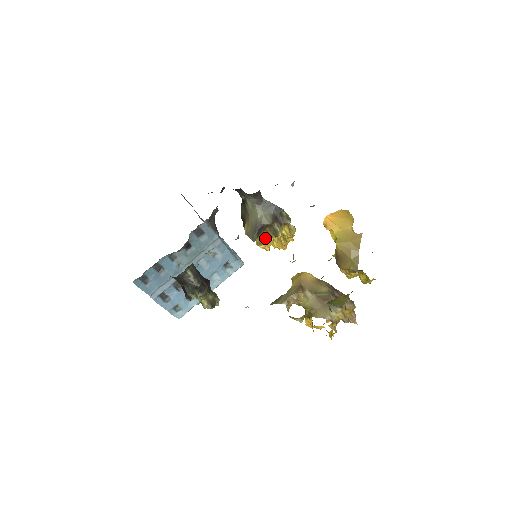
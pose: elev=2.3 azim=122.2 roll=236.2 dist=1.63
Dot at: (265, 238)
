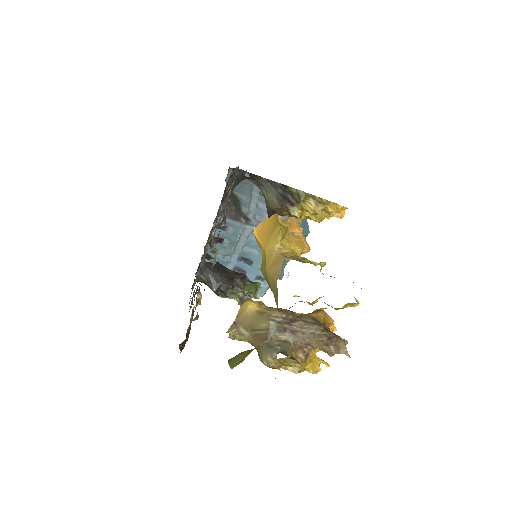
Dot at: occluded
